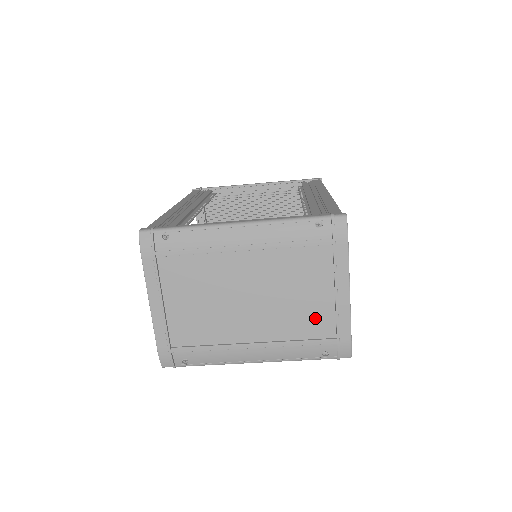
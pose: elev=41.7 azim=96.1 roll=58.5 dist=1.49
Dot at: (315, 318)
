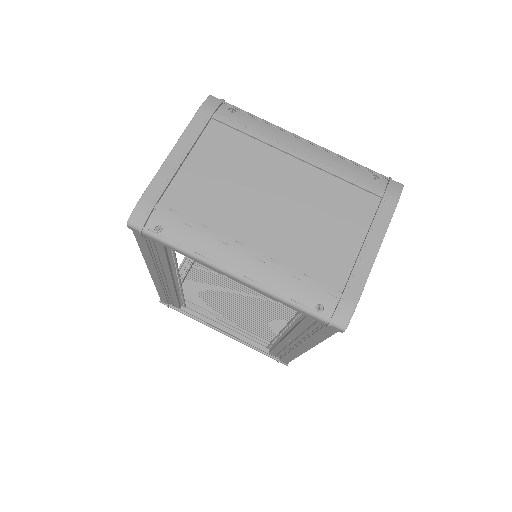
Dot at: (330, 259)
